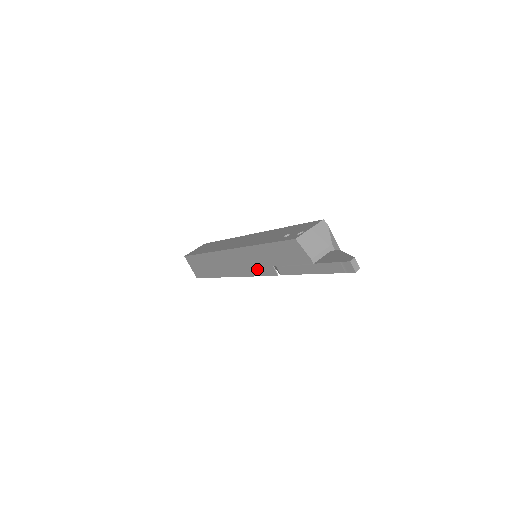
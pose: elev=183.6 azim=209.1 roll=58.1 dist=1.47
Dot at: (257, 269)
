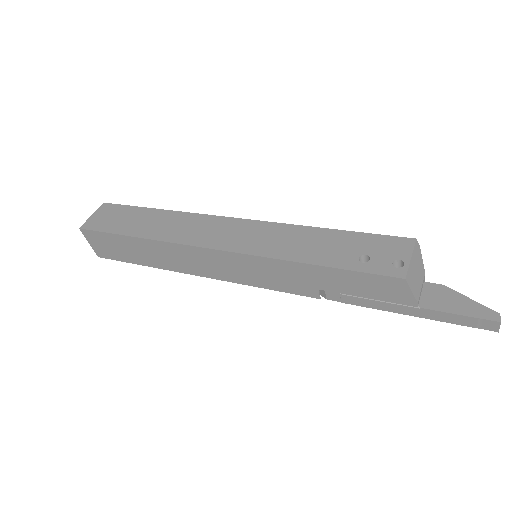
Dot at: (275, 283)
